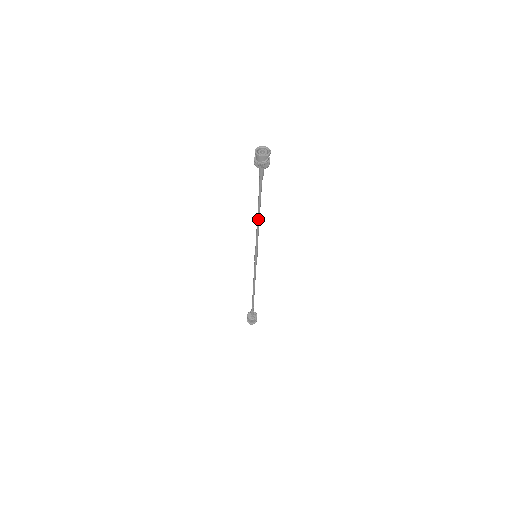
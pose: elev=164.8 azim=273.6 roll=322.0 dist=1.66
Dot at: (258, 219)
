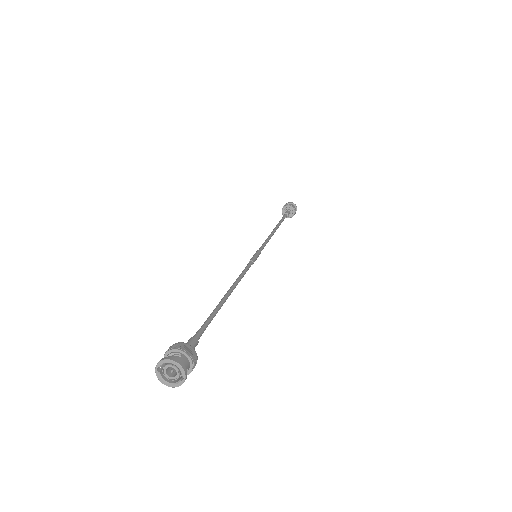
Dot at: (229, 292)
